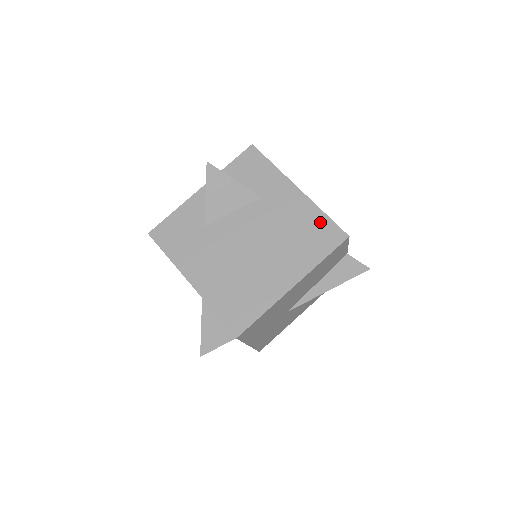
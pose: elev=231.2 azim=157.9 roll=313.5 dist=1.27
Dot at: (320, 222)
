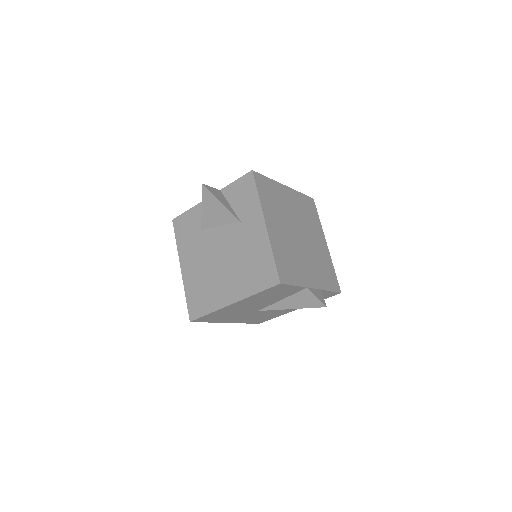
Dot at: (267, 261)
